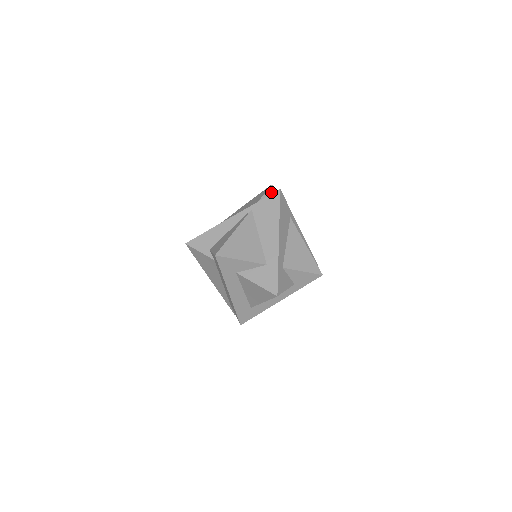
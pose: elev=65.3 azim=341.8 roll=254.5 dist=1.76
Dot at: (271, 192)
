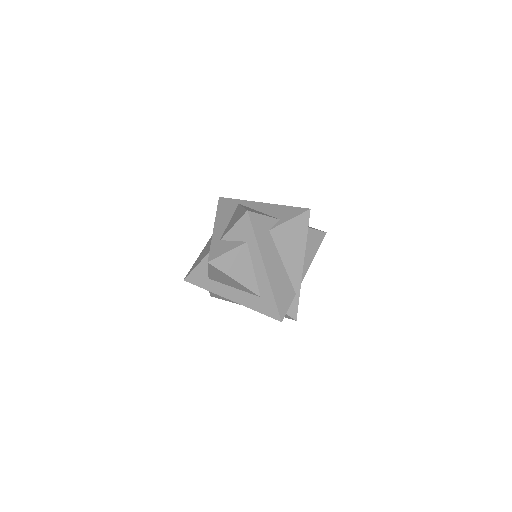
Dot at: occluded
